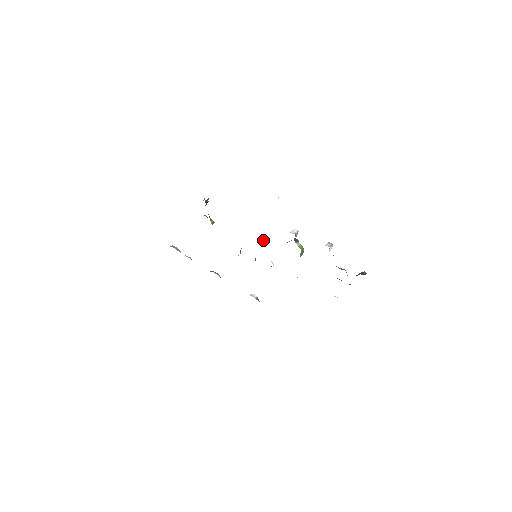
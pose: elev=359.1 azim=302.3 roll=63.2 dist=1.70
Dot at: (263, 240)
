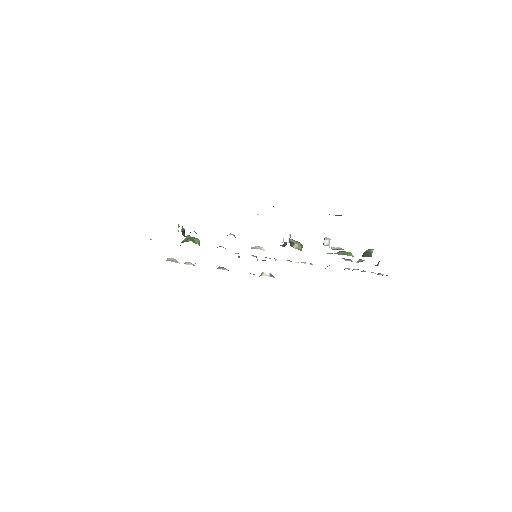
Dot at: (258, 247)
